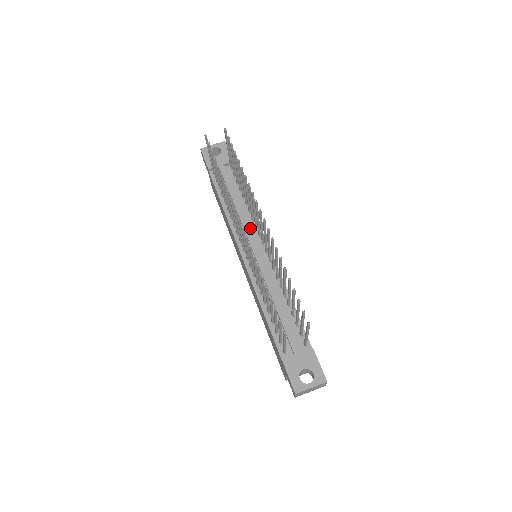
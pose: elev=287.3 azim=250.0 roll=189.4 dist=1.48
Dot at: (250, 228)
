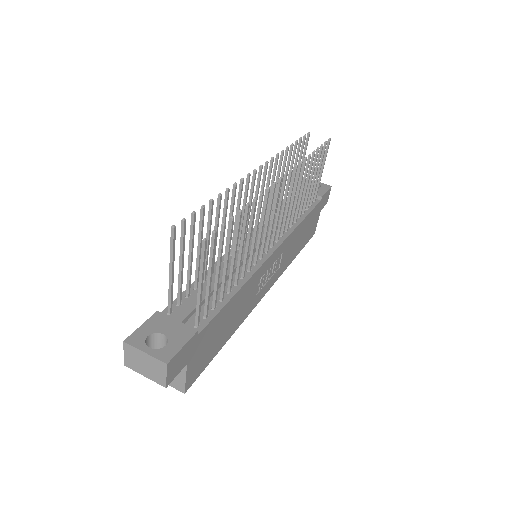
Dot at: (276, 232)
